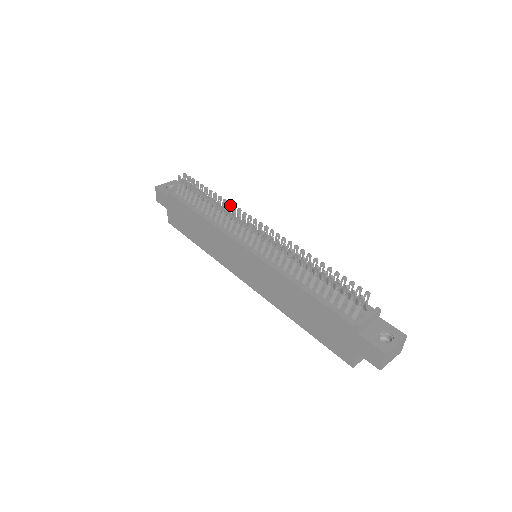
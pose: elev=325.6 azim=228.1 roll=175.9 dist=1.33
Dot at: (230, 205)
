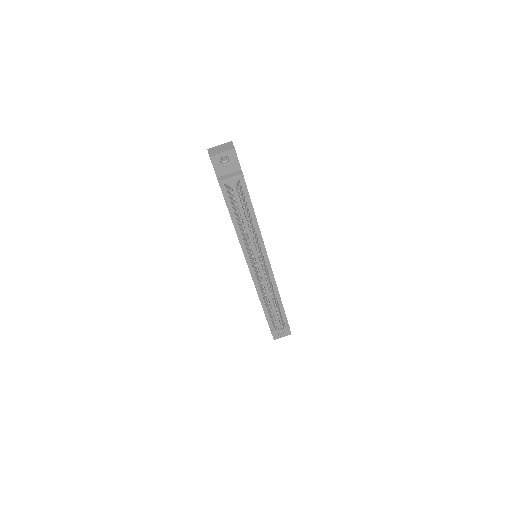
Dot at: (256, 245)
